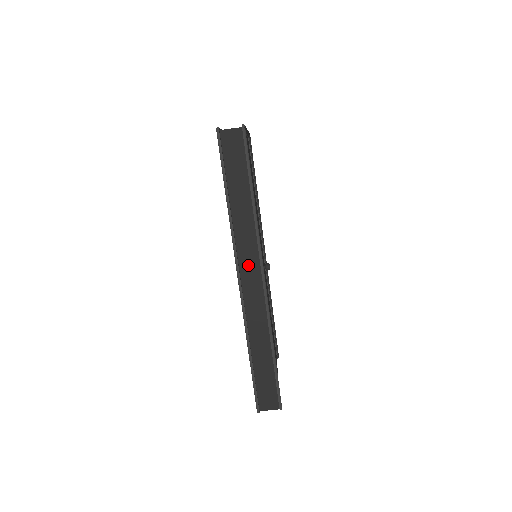
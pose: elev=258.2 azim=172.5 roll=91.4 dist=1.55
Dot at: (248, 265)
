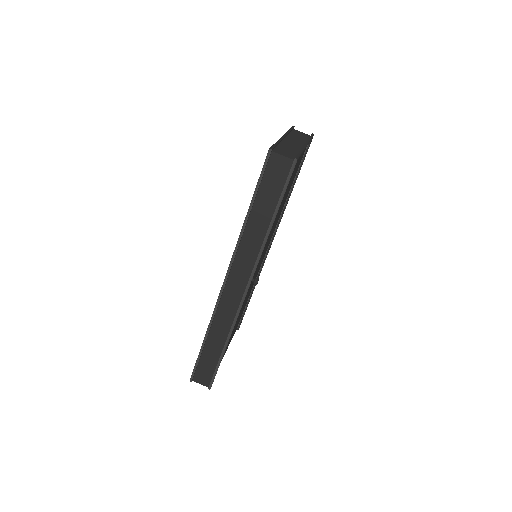
Dot at: (238, 275)
